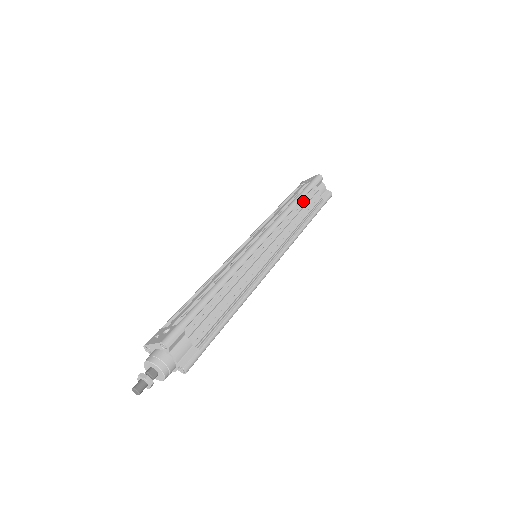
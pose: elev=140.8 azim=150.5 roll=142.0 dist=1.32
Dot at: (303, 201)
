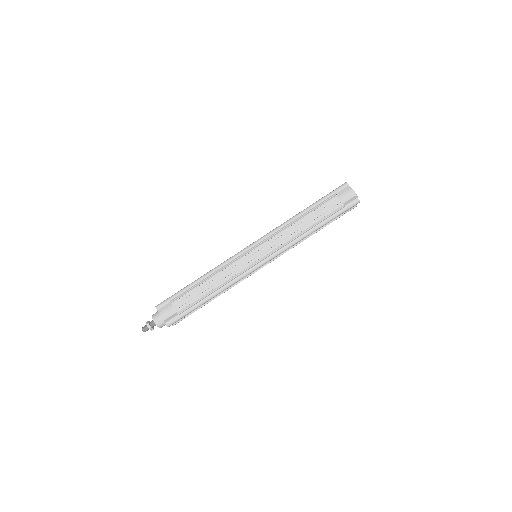
Dot at: (312, 210)
